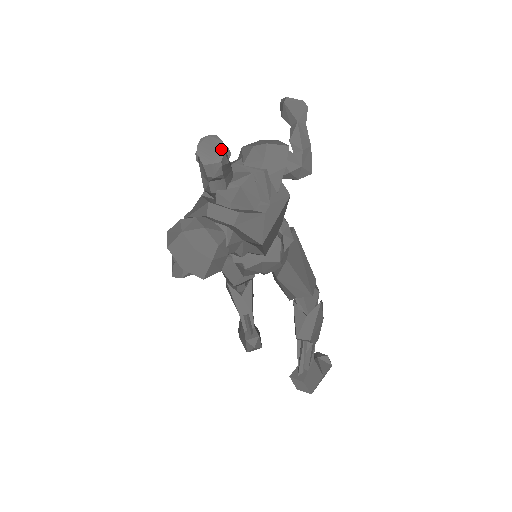
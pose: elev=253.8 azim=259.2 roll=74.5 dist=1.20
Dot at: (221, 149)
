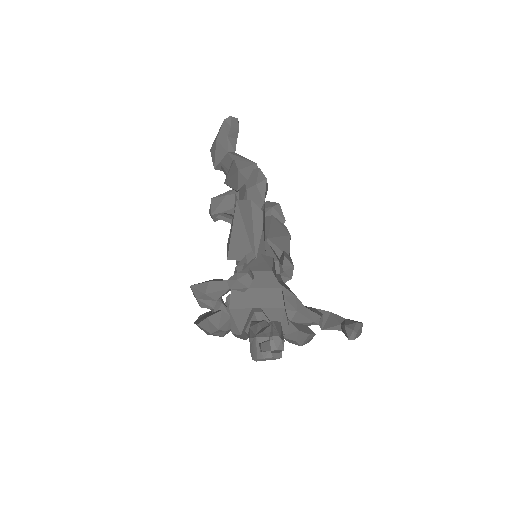
Dot at: occluded
